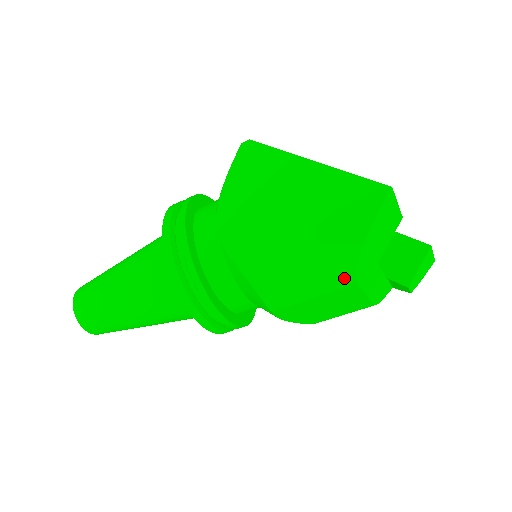
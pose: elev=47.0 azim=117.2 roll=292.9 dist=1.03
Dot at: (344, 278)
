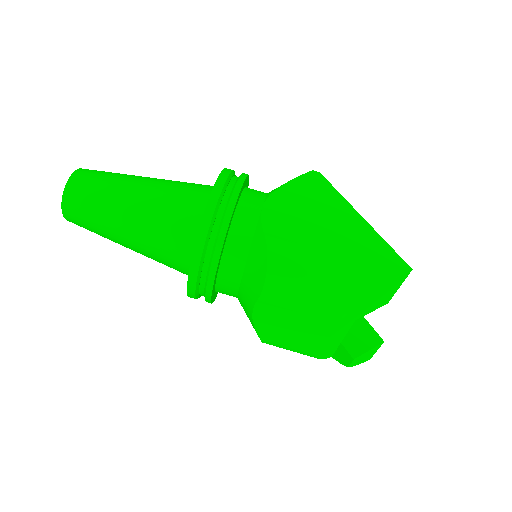
Dot at: (338, 308)
